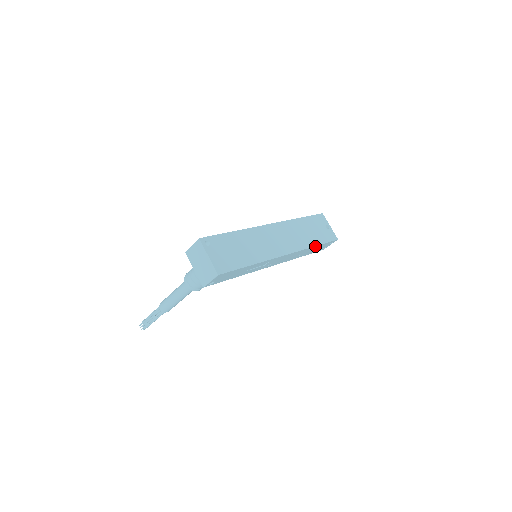
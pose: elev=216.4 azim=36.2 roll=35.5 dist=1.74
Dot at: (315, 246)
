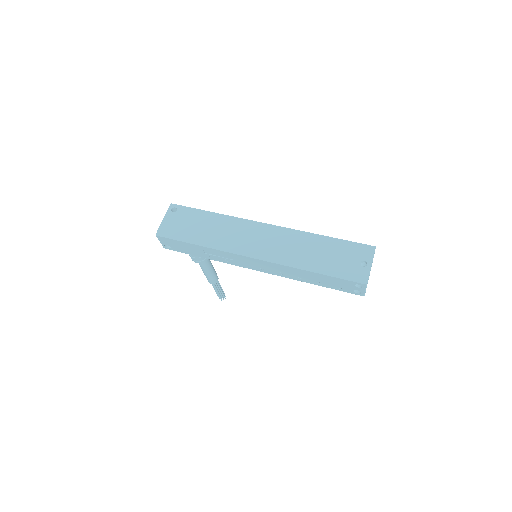
Dot at: (312, 272)
